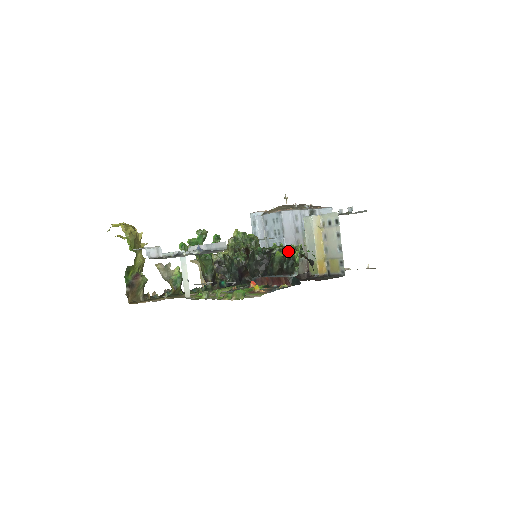
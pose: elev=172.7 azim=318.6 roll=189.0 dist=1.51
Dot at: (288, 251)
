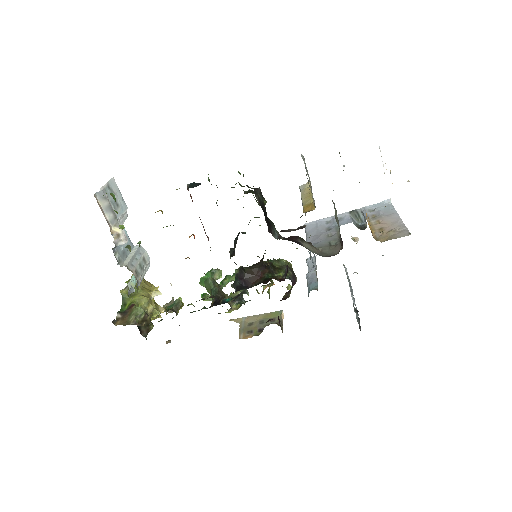
Dot at: occluded
